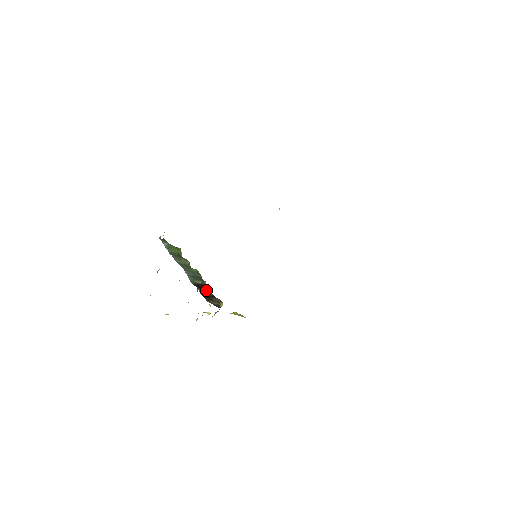
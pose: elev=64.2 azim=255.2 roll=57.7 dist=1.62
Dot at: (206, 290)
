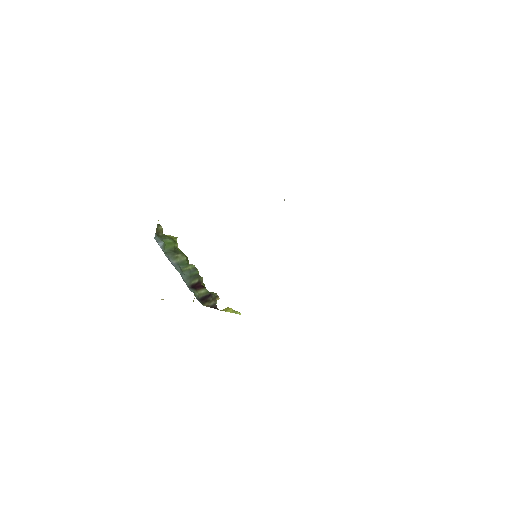
Dot at: (203, 288)
